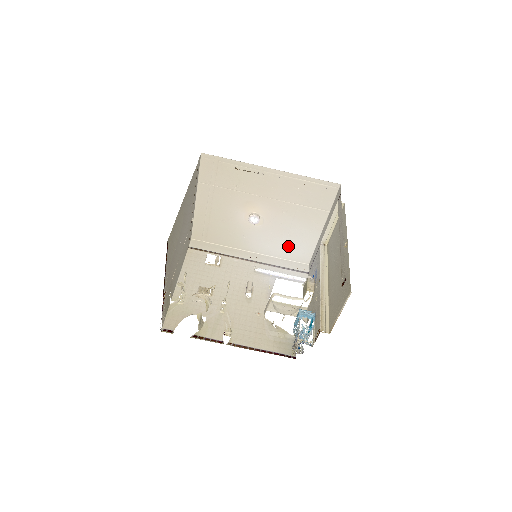
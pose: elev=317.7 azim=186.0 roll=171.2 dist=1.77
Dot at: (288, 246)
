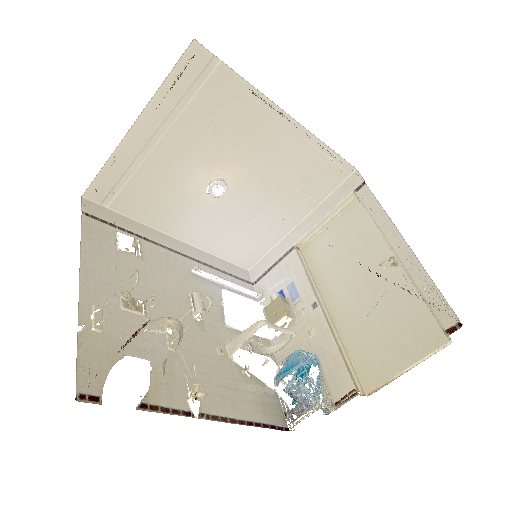
Dot at: (237, 240)
